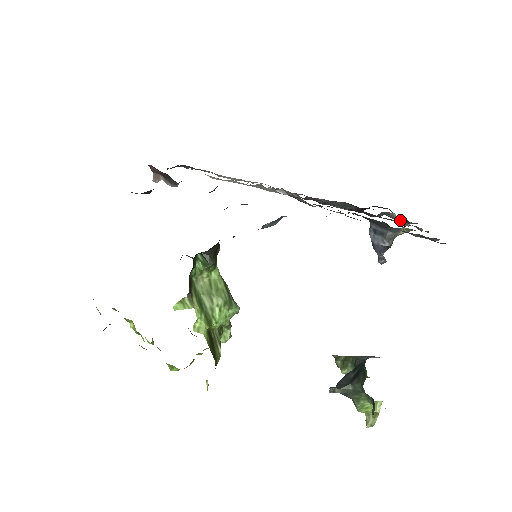
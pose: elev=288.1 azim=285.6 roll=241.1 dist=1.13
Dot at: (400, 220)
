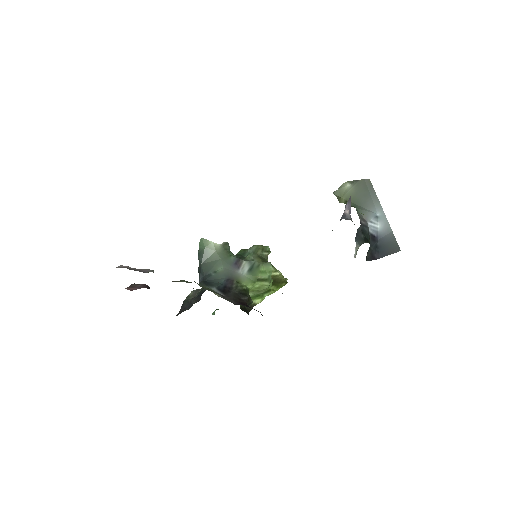
Dot at: occluded
